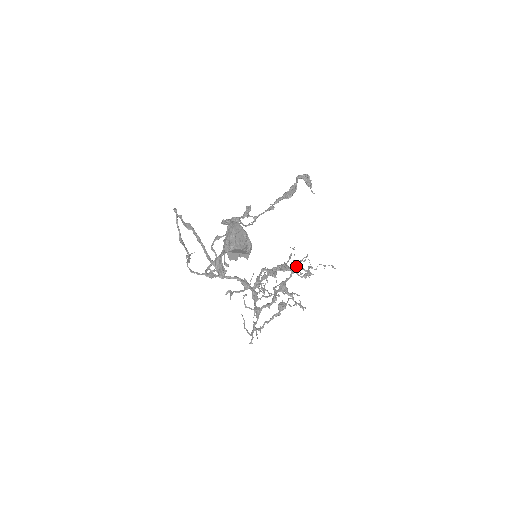
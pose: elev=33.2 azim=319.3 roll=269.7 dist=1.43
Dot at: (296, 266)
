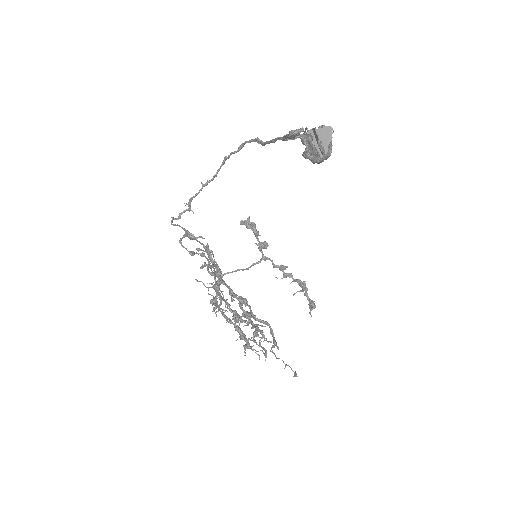
Dot at: occluded
